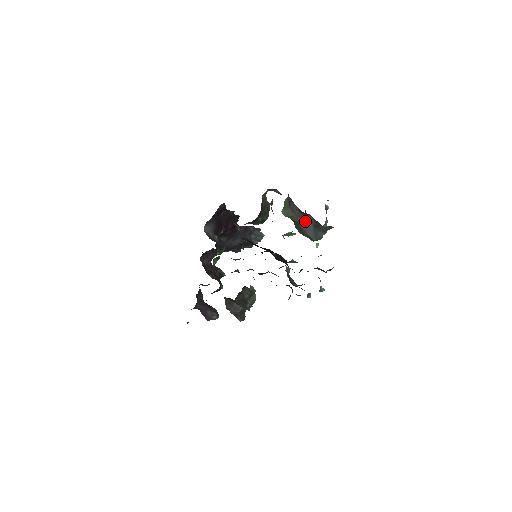
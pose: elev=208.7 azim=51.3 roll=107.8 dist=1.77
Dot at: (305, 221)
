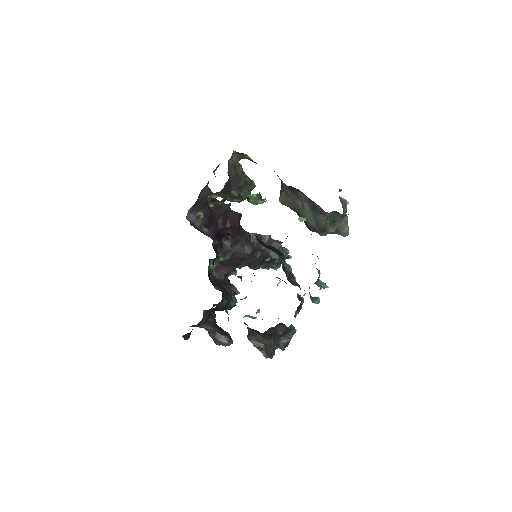
Dot at: (301, 204)
